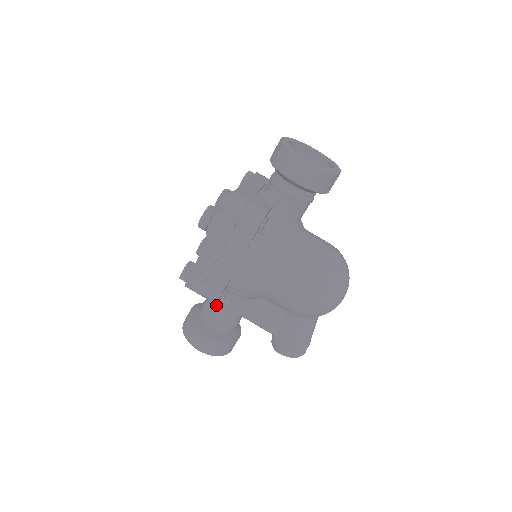
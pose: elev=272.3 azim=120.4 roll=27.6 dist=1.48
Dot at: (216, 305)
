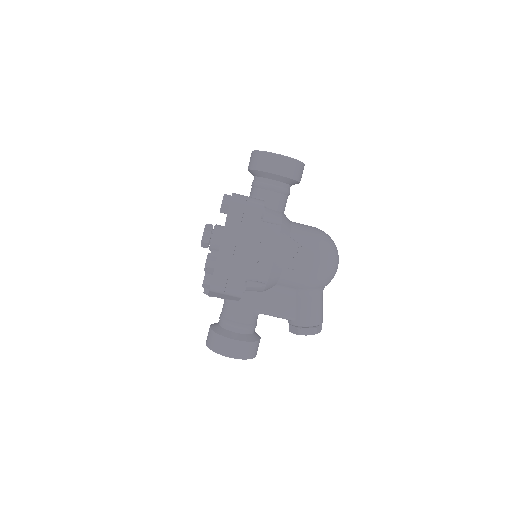
Dot at: (235, 308)
